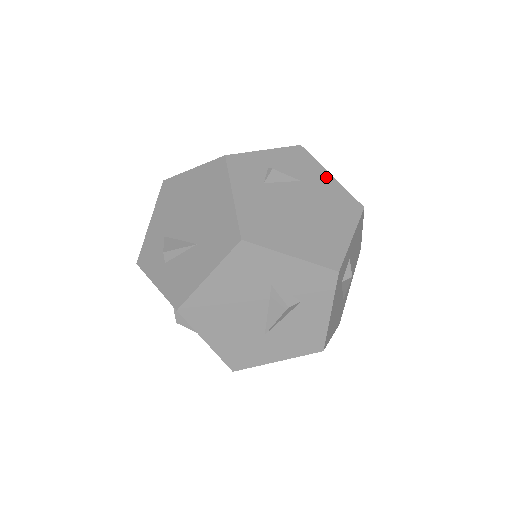
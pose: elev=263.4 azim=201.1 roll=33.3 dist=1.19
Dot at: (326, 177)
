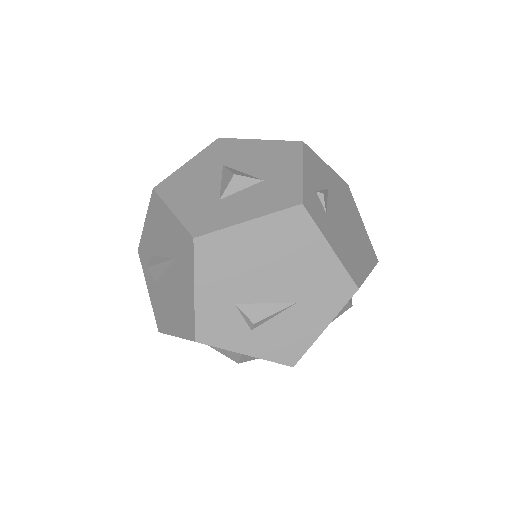
Dot at: (328, 169)
